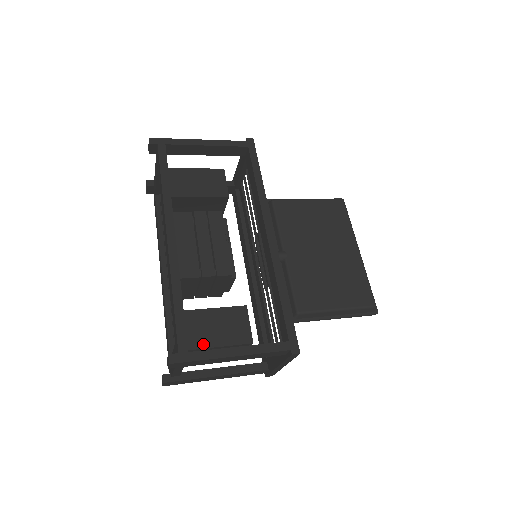
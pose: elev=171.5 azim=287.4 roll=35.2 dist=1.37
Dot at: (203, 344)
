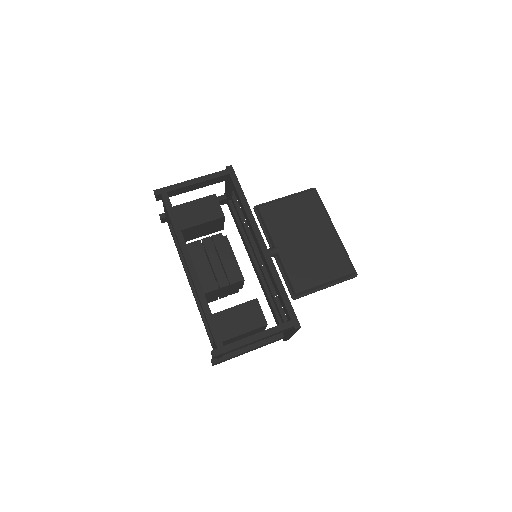
Dot at: (233, 334)
